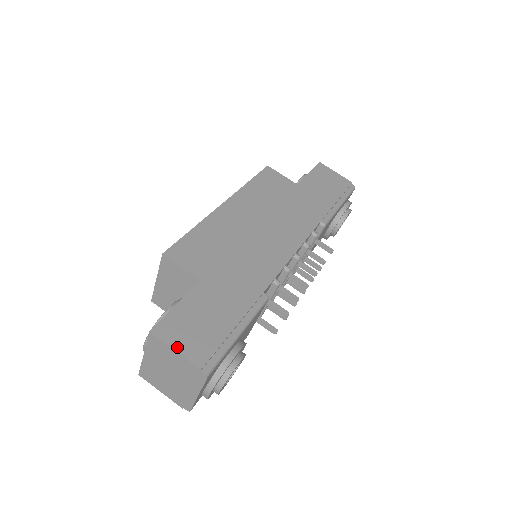
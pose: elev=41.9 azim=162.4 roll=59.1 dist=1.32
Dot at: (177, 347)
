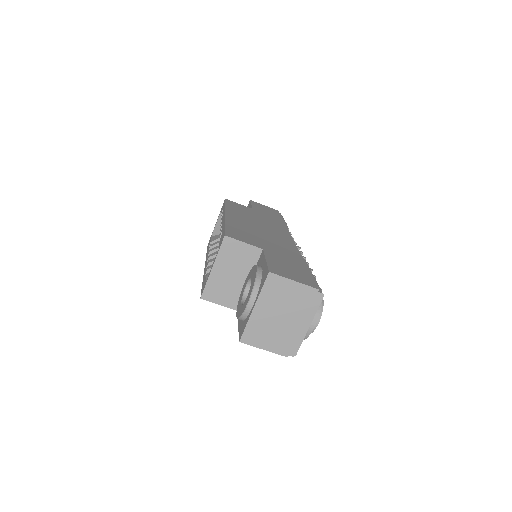
Dot at: (293, 279)
